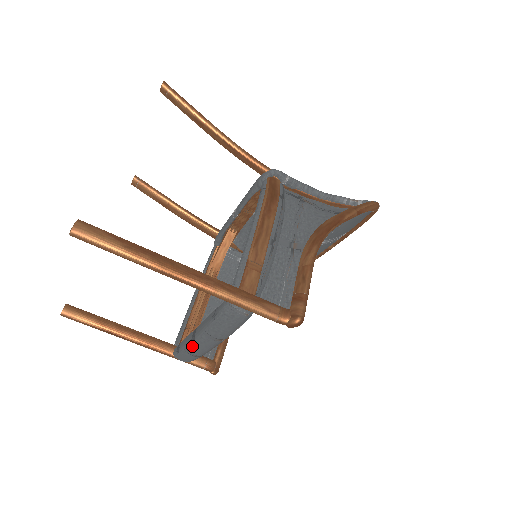
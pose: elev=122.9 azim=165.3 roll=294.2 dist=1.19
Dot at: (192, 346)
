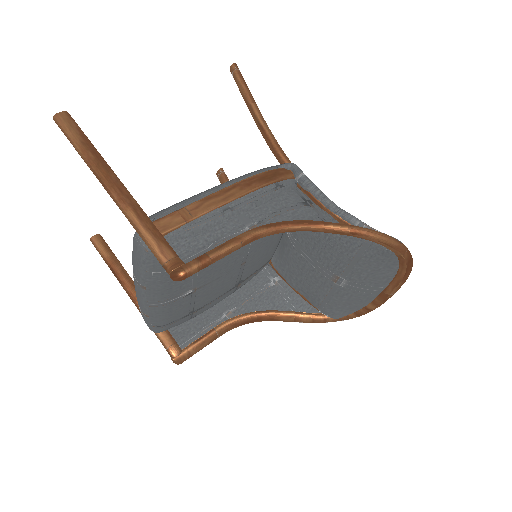
Dot at: (136, 295)
